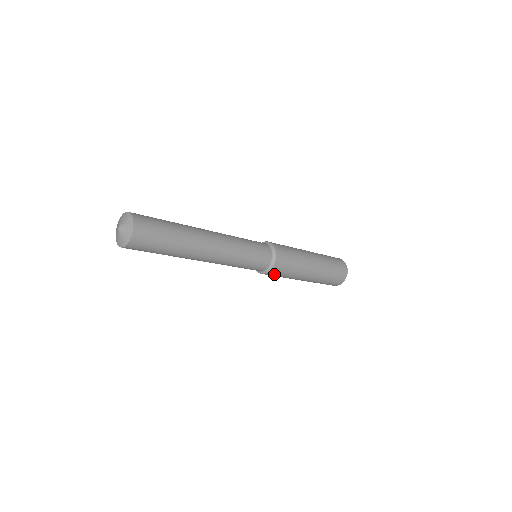
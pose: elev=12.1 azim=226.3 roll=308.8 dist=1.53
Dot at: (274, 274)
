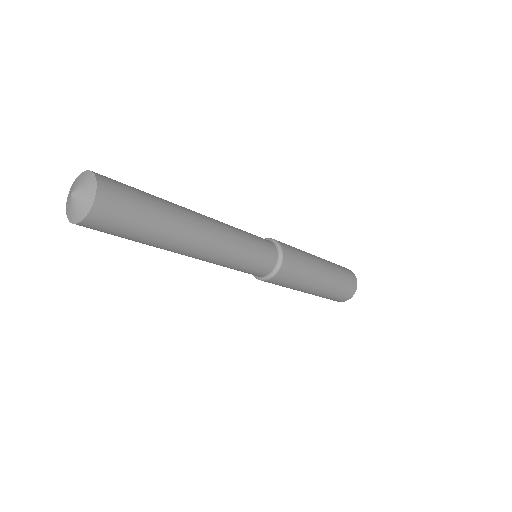
Dot at: (271, 282)
